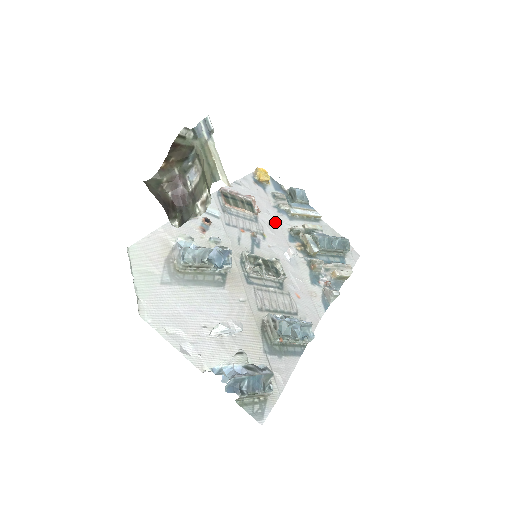
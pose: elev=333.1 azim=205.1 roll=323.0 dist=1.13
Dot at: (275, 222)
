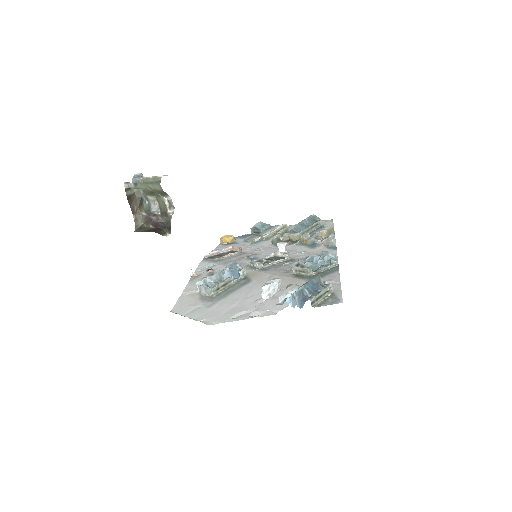
Dot at: (258, 247)
